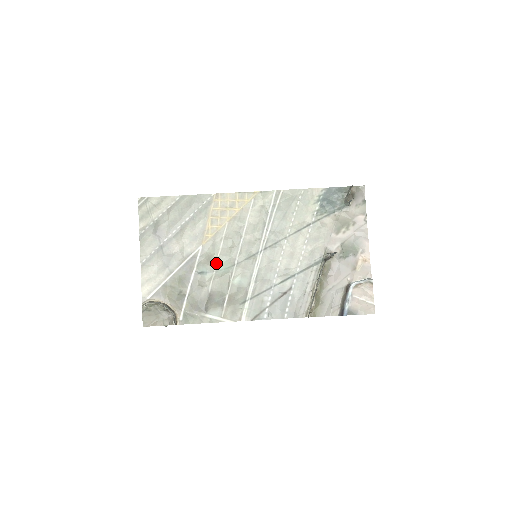
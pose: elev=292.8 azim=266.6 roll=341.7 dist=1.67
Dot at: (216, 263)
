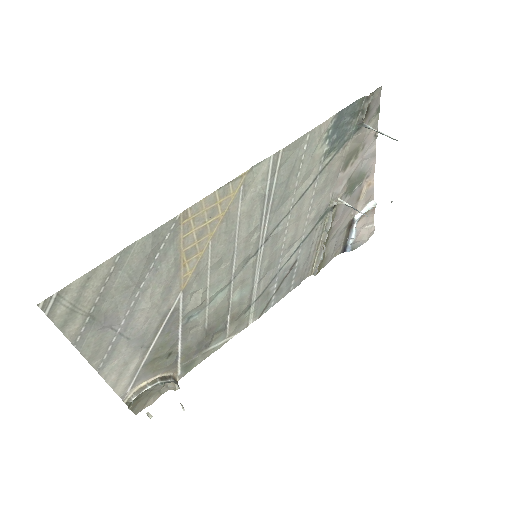
Dot at: (207, 297)
